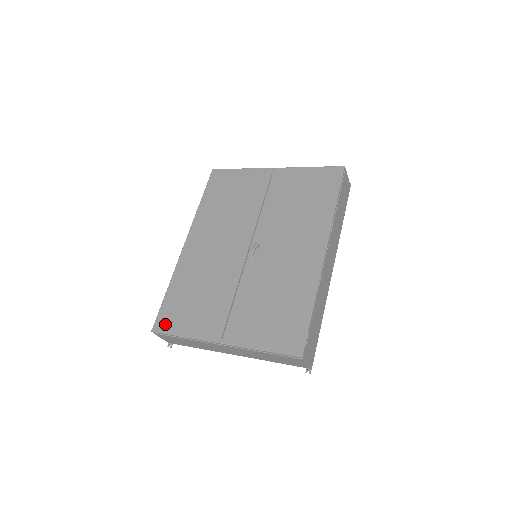
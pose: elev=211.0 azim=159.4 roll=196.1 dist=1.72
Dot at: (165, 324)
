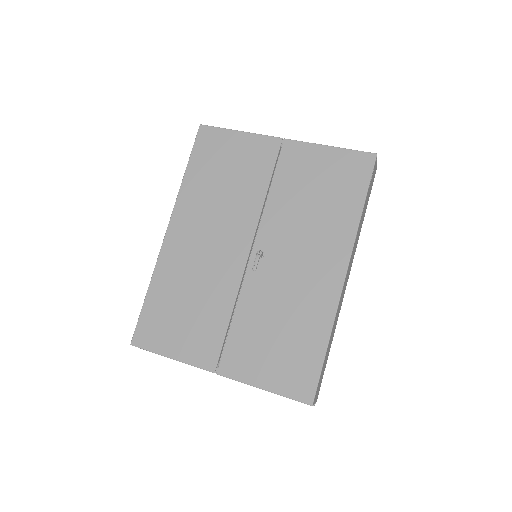
Dot at: (147, 338)
